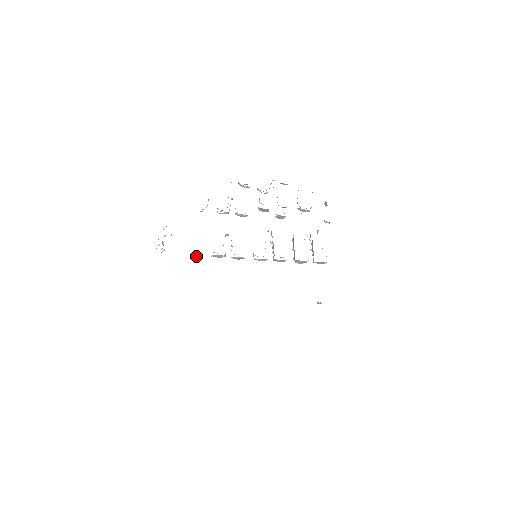
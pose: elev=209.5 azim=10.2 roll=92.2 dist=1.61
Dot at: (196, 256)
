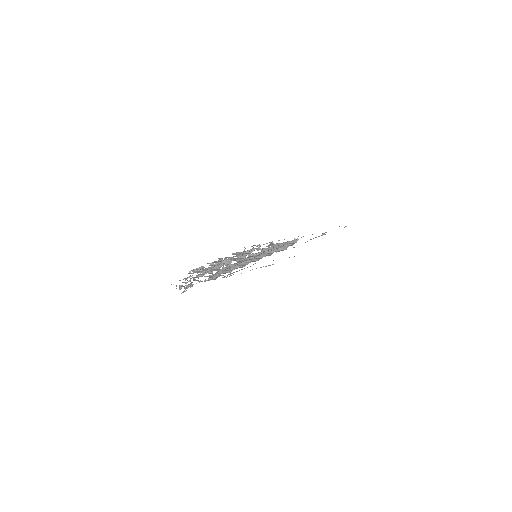
Dot at: occluded
